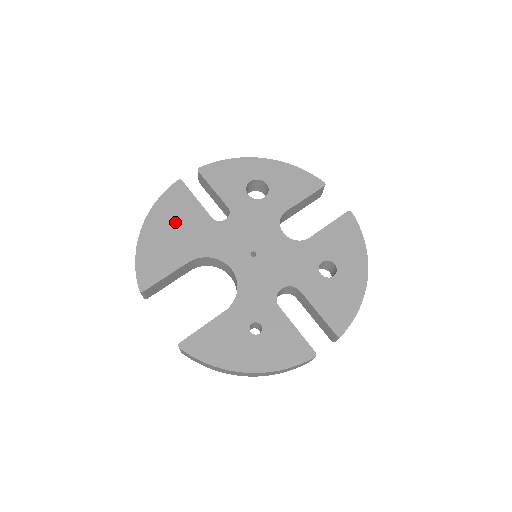
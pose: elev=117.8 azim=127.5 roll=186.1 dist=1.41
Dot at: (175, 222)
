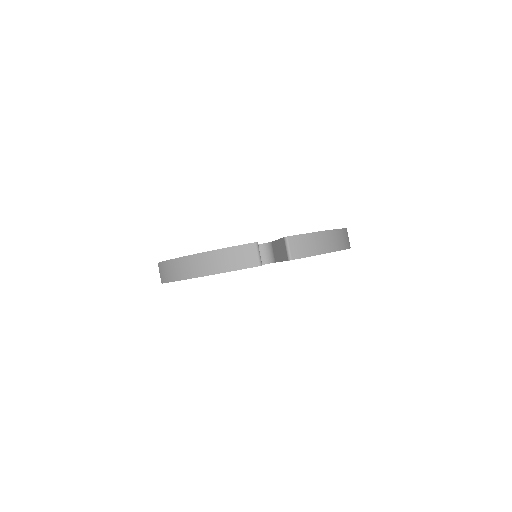
Dot at: occluded
